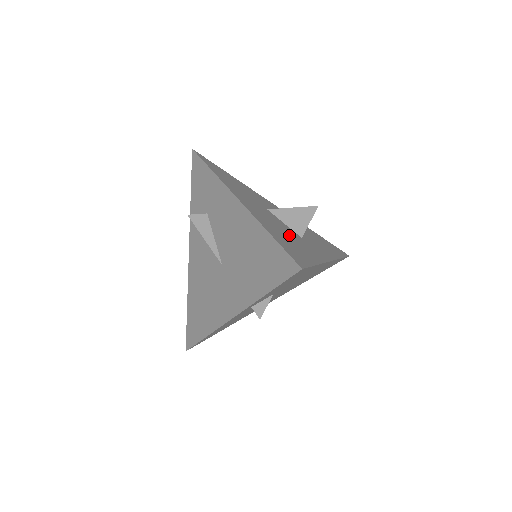
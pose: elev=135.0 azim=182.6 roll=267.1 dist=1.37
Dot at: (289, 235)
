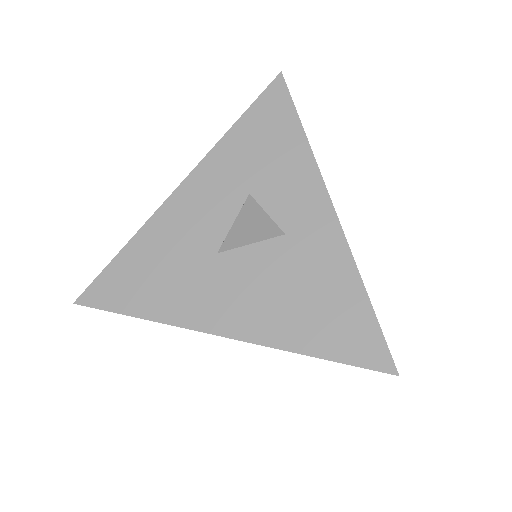
Dot at: (294, 282)
